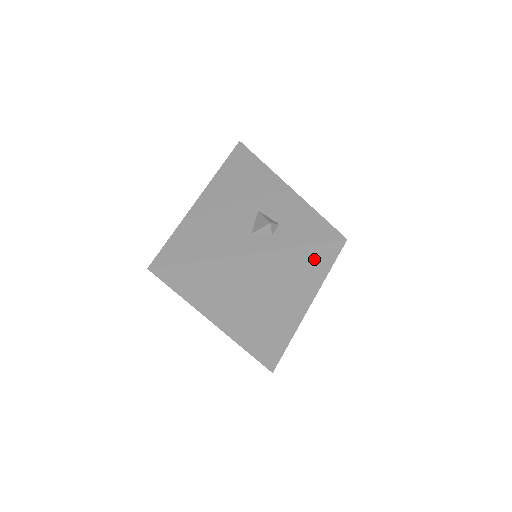
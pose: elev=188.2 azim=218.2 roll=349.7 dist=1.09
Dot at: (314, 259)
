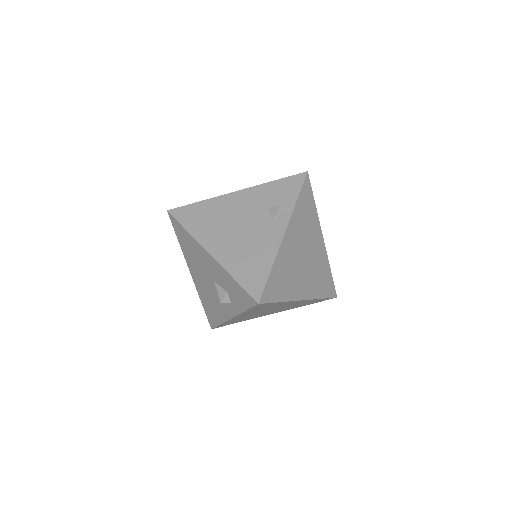
Dot at: (261, 307)
